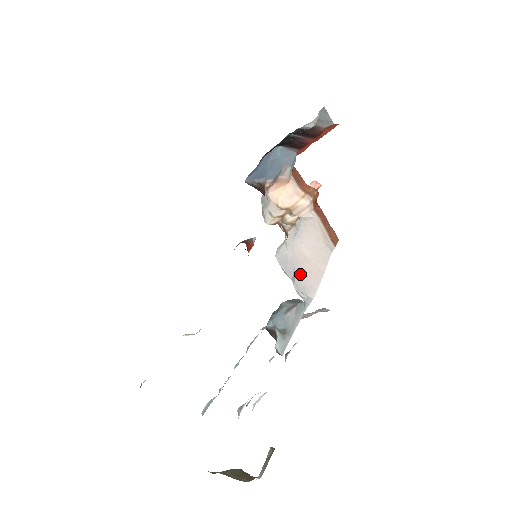
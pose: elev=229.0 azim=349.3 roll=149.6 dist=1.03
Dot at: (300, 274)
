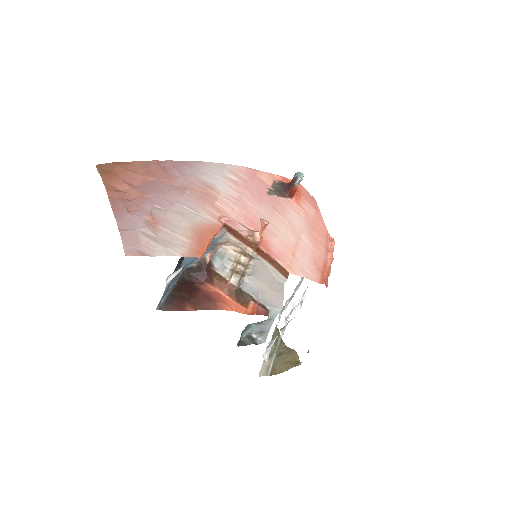
Dot at: (265, 297)
